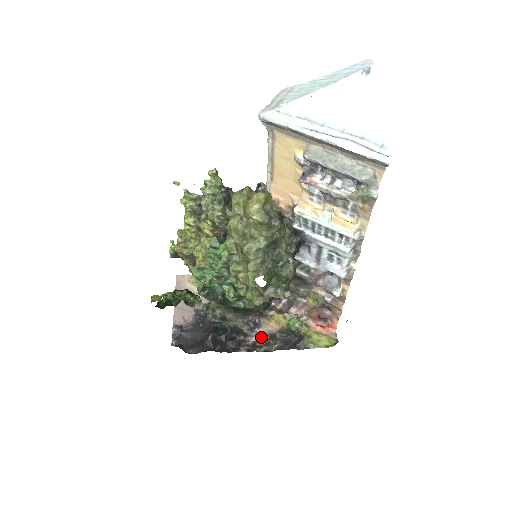
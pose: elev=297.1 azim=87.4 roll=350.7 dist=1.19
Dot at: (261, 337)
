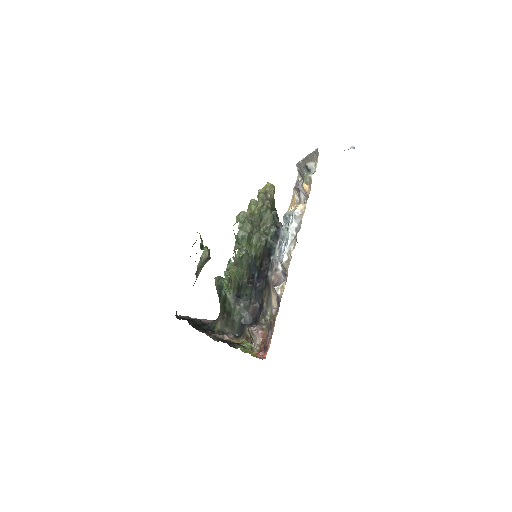
Dot at: (219, 335)
